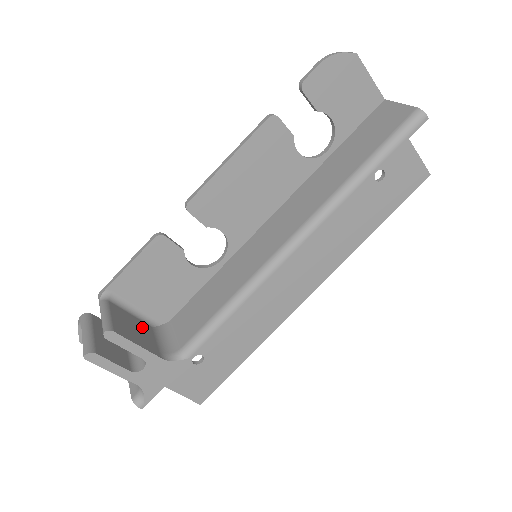
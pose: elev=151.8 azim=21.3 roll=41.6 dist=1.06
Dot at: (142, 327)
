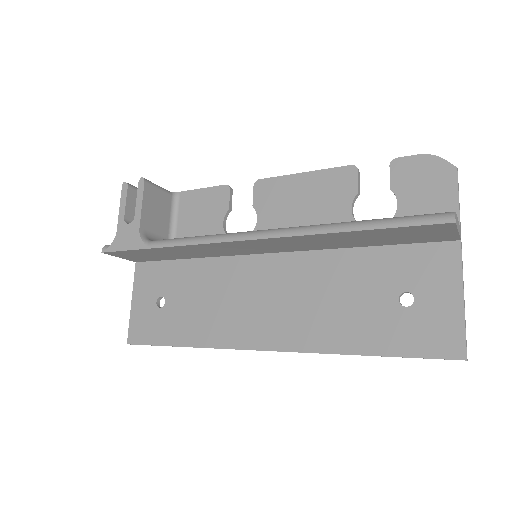
Dot at: (163, 223)
